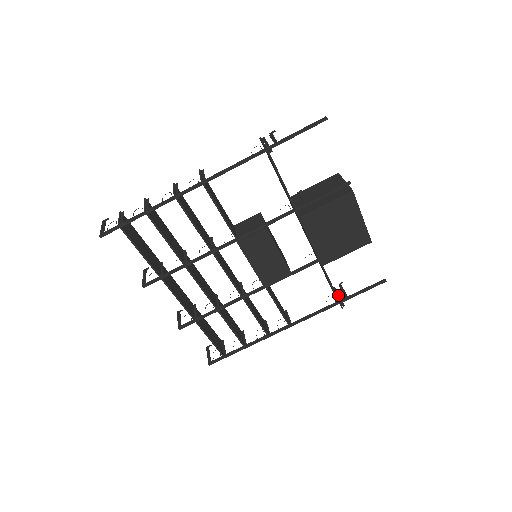
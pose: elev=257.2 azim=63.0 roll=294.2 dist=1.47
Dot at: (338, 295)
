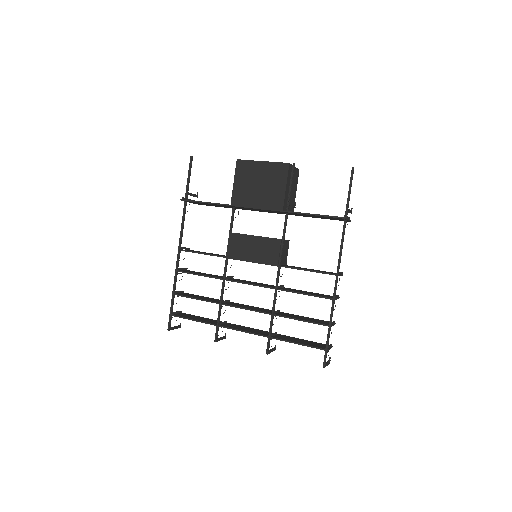
Dot at: (347, 217)
